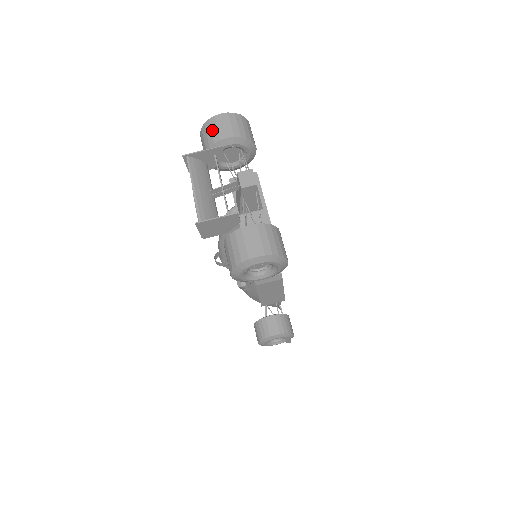
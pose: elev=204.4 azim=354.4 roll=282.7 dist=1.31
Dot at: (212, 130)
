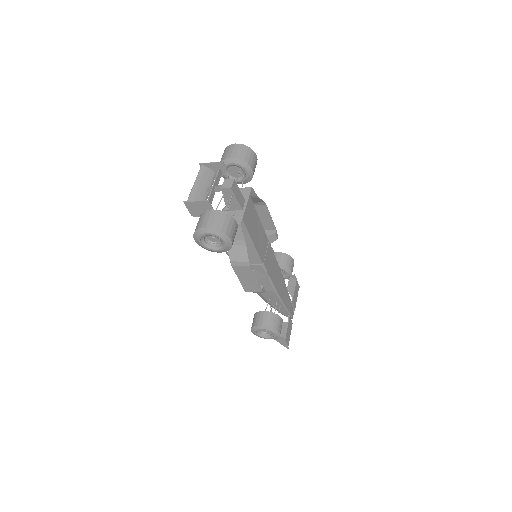
Dot at: (225, 153)
